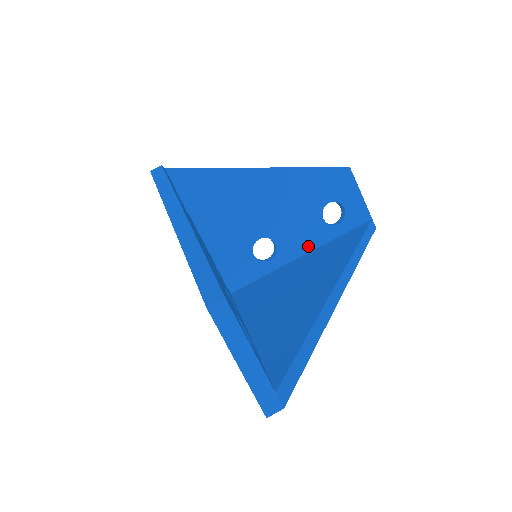
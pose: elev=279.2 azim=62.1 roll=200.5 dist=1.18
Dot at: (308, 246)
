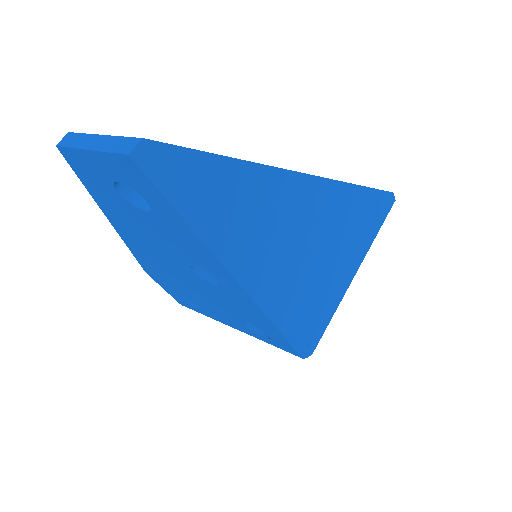
Dot at: occluded
